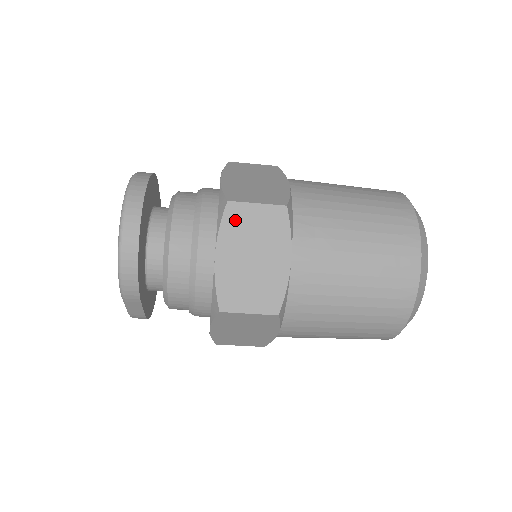
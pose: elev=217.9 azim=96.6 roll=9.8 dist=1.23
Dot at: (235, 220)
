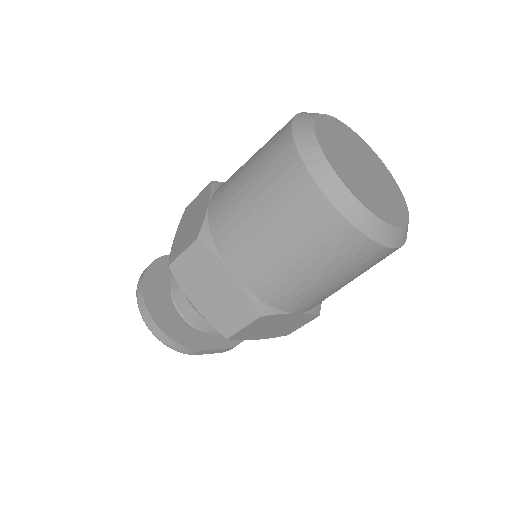
Dot at: (182, 274)
